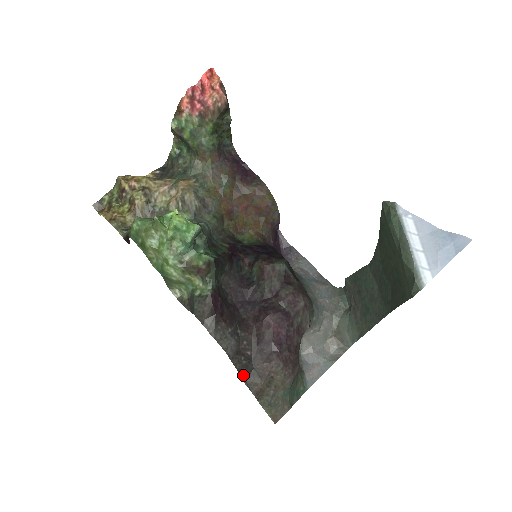
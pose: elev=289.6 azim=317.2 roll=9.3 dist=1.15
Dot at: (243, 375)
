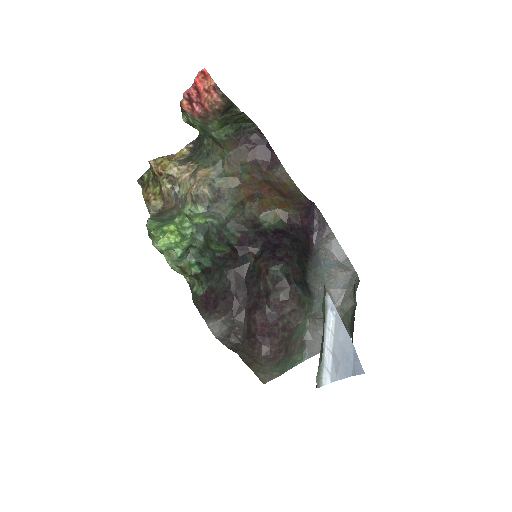
Dot at: (234, 350)
